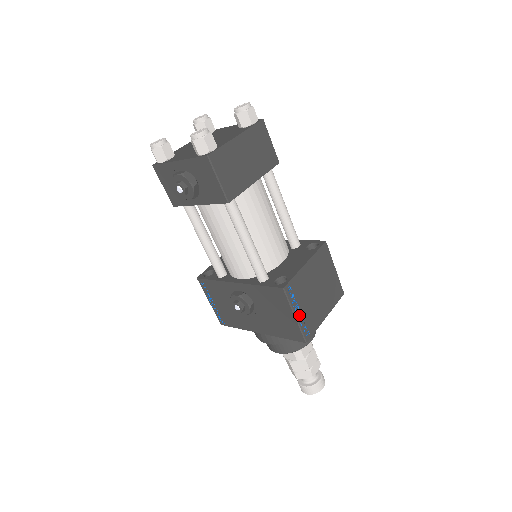
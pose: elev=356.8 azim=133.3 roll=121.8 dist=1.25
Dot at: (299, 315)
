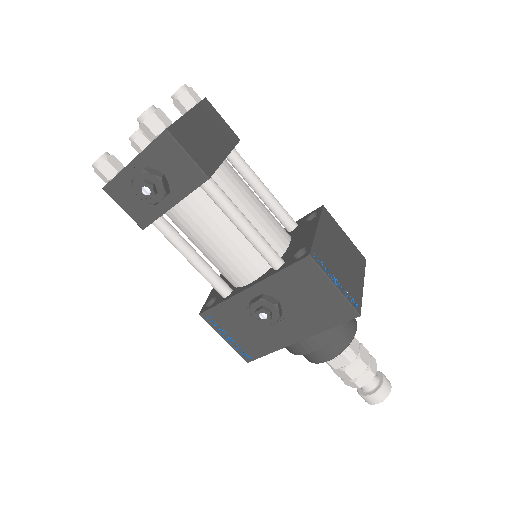
Dot at: (338, 285)
